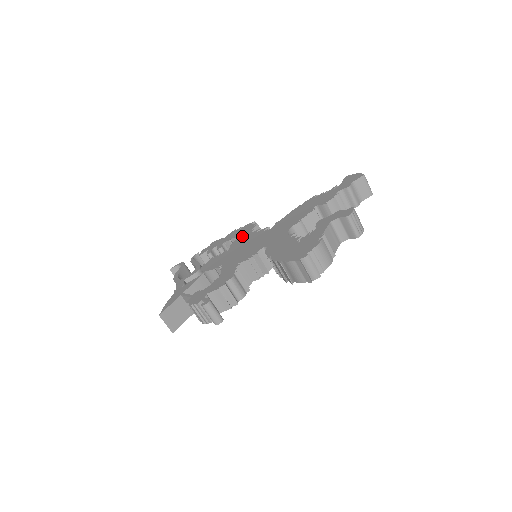
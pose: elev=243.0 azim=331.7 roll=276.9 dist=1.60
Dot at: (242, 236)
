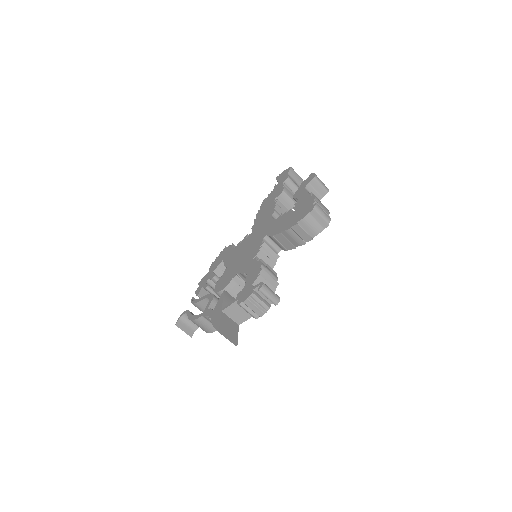
Dot at: (228, 256)
